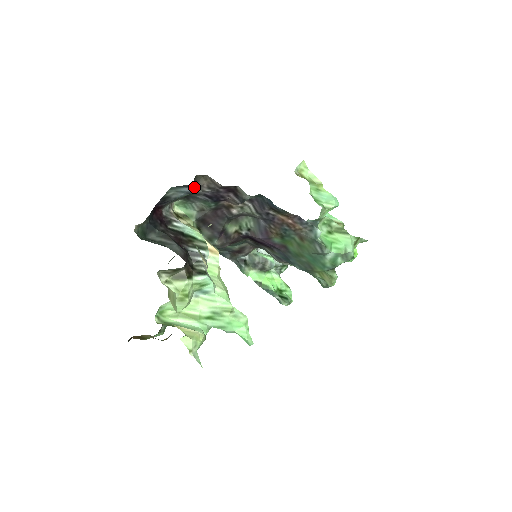
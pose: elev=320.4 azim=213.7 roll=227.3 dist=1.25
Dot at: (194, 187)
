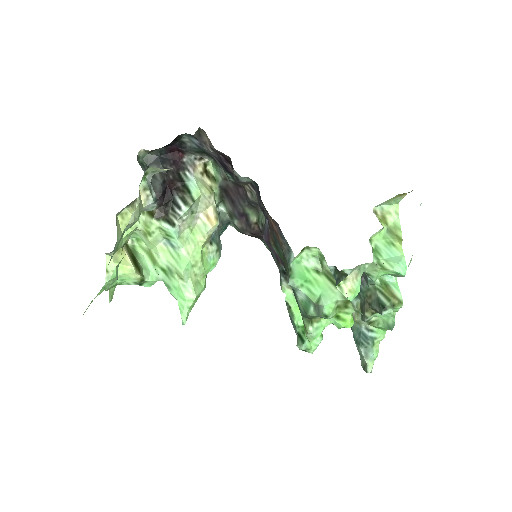
Dot at: (200, 141)
